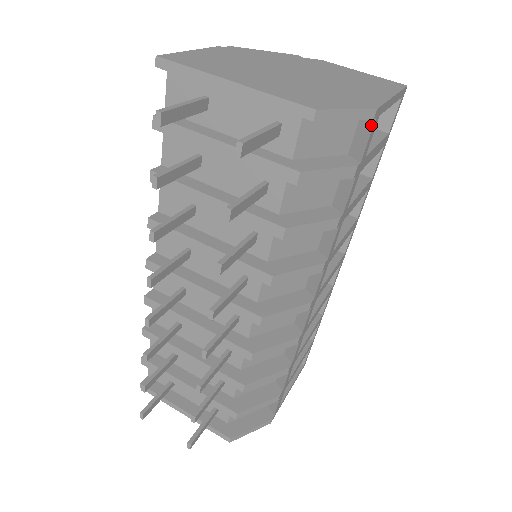
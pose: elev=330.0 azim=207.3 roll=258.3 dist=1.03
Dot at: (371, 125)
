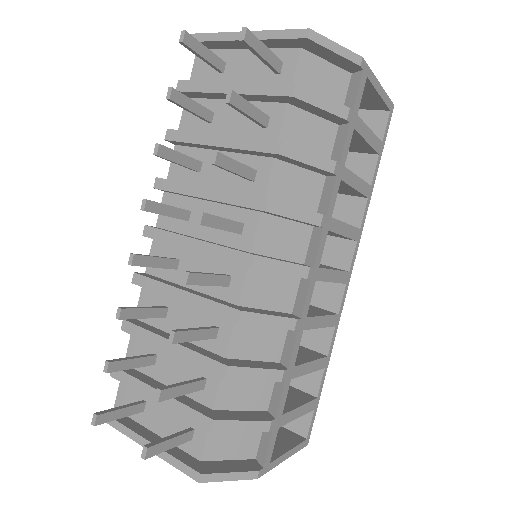
Dot at: (359, 78)
